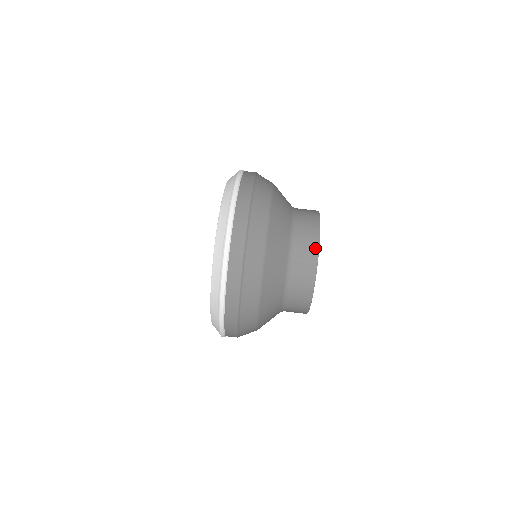
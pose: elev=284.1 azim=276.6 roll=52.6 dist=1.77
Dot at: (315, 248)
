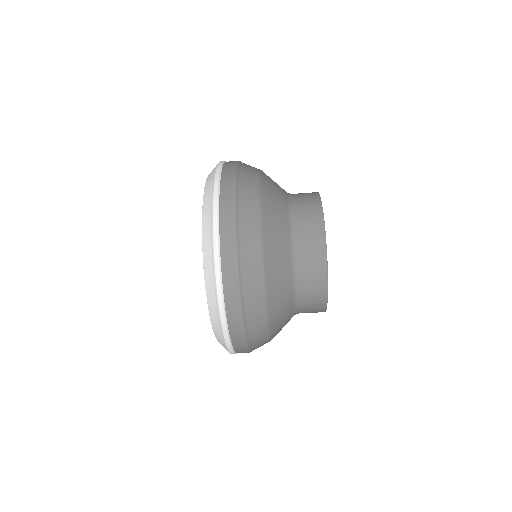
Dot at: (322, 260)
